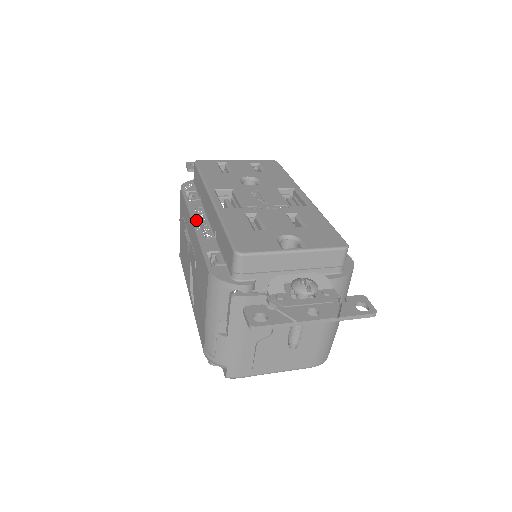
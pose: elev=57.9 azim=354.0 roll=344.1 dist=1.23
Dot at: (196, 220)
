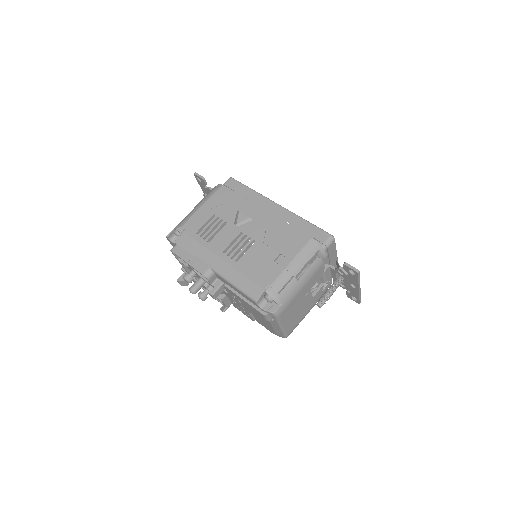
Dot at: (263, 210)
